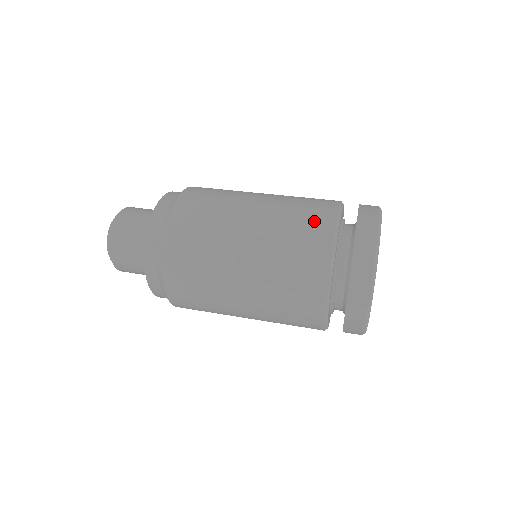
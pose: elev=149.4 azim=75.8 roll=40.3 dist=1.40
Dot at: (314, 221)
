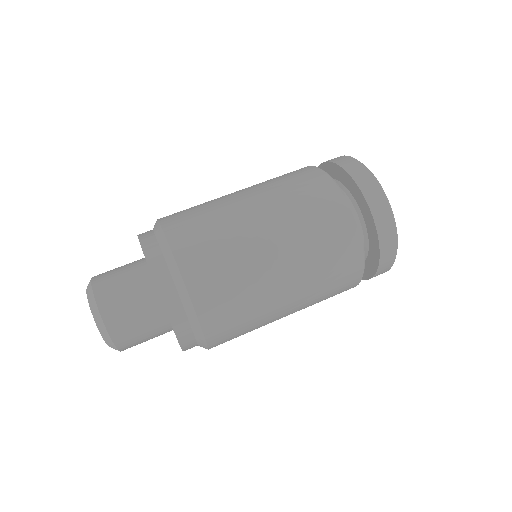
Dot at: (345, 275)
